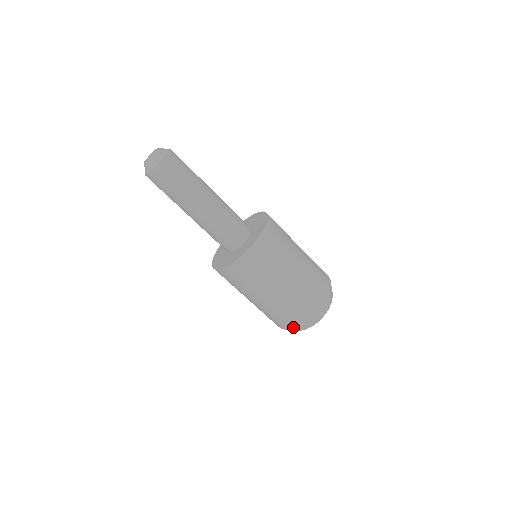
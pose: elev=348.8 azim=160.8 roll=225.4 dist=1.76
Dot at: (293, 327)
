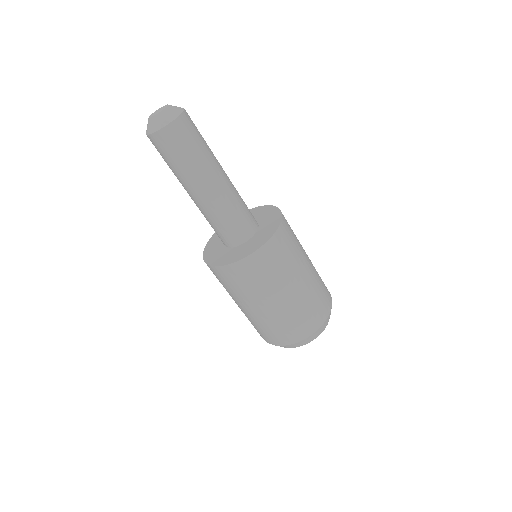
Dot at: (279, 344)
